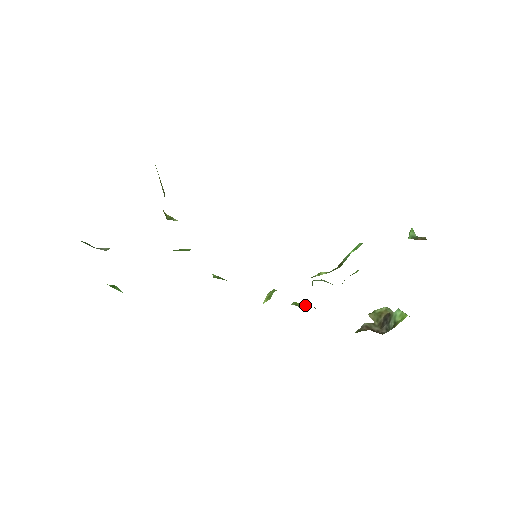
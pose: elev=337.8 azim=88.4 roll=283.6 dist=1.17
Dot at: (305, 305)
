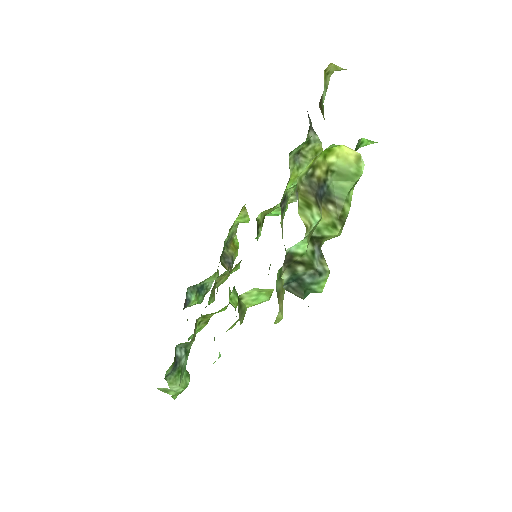
Dot at: occluded
